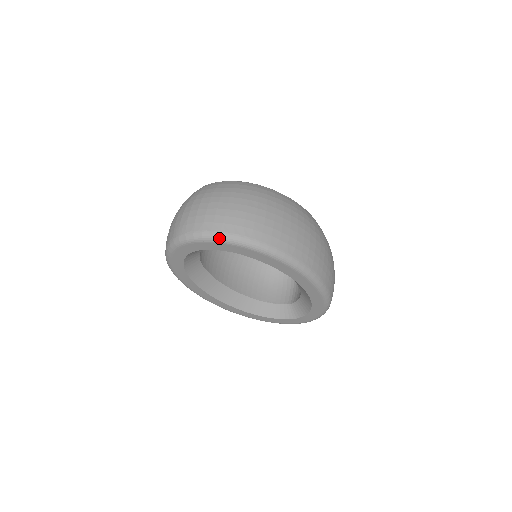
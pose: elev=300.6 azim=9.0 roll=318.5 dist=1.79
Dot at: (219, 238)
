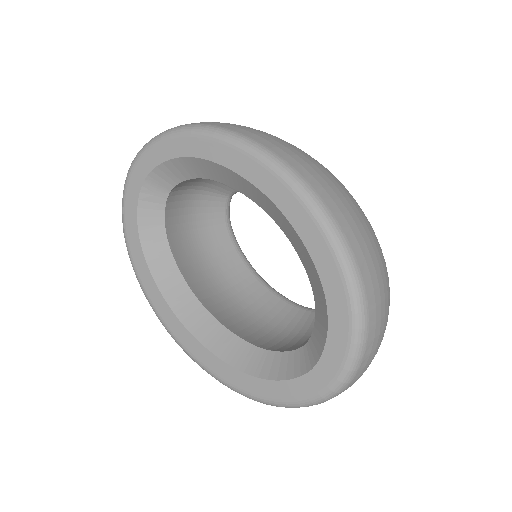
Dot at: (170, 131)
